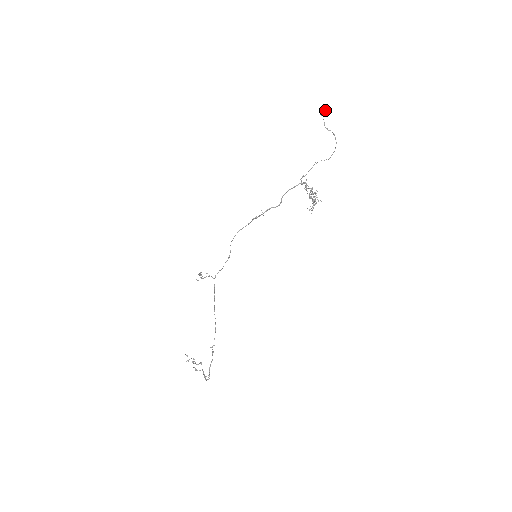
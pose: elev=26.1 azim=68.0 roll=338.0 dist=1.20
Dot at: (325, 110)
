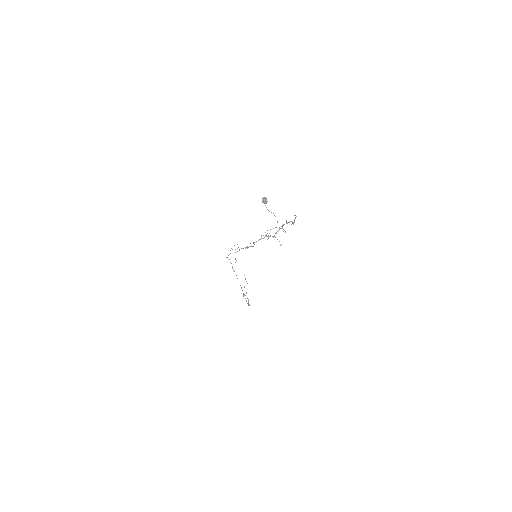
Dot at: (264, 202)
